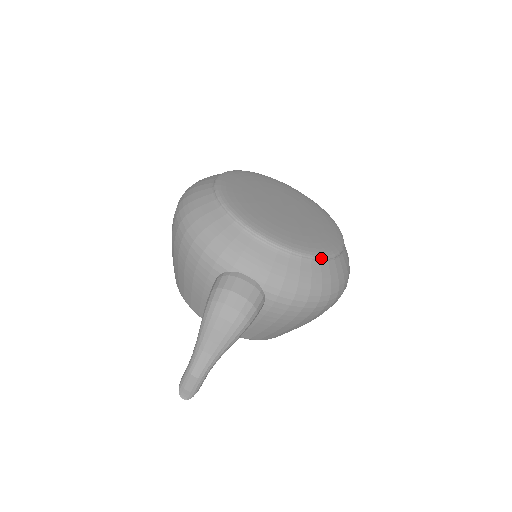
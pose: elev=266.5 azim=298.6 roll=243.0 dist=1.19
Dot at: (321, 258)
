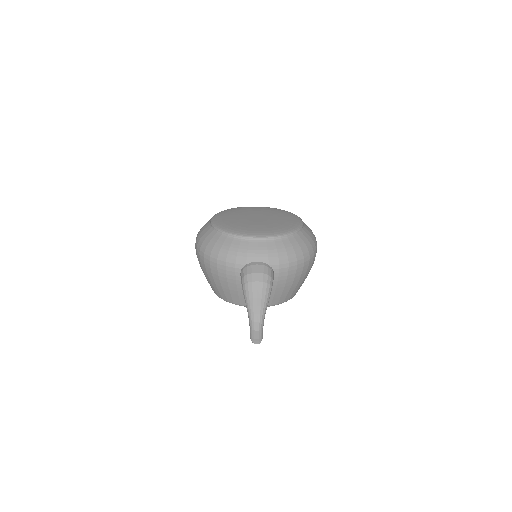
Dot at: (292, 233)
